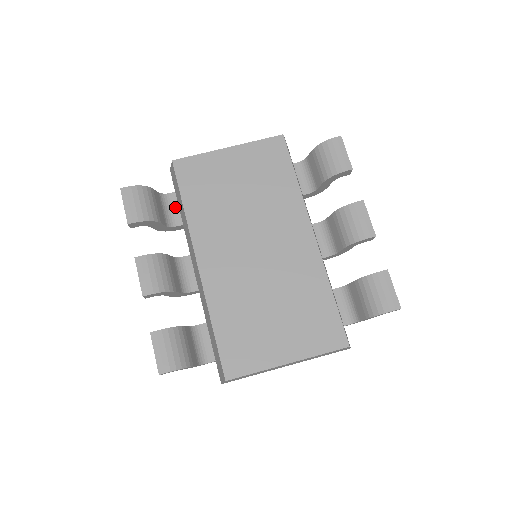
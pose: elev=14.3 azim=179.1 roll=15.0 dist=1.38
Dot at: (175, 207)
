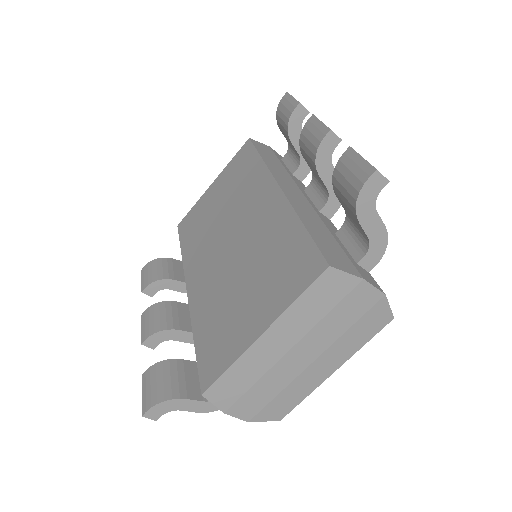
Dot at: occluded
